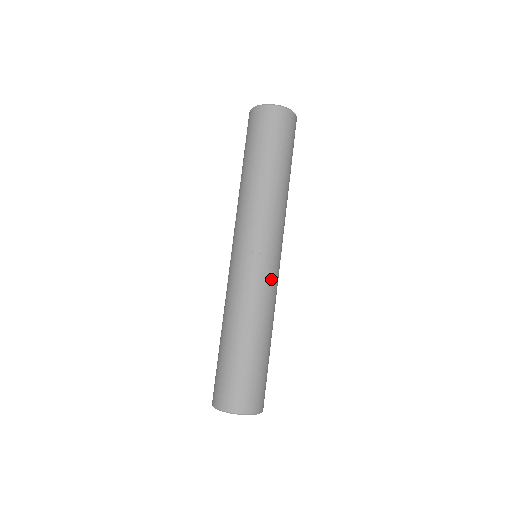
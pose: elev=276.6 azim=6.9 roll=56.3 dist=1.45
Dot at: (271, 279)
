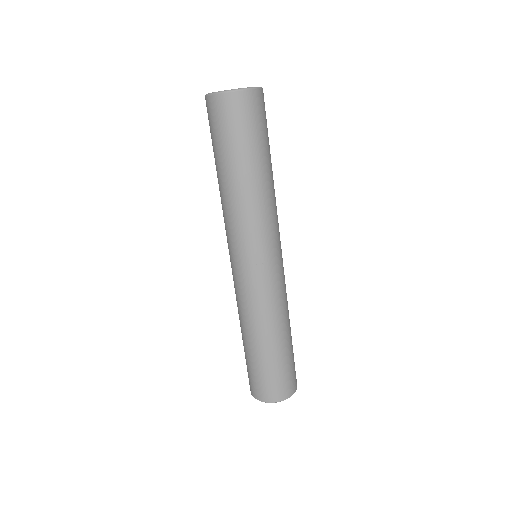
Dot at: (282, 279)
